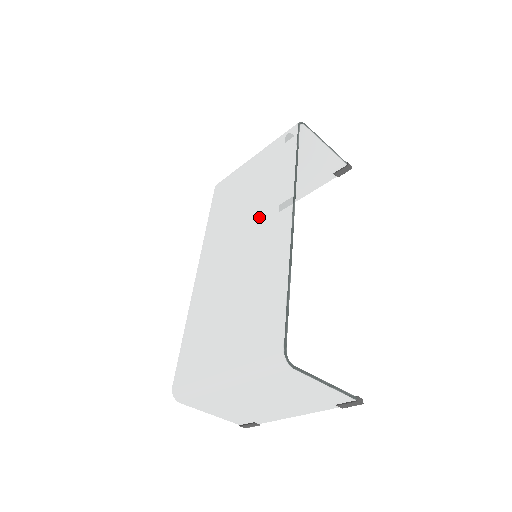
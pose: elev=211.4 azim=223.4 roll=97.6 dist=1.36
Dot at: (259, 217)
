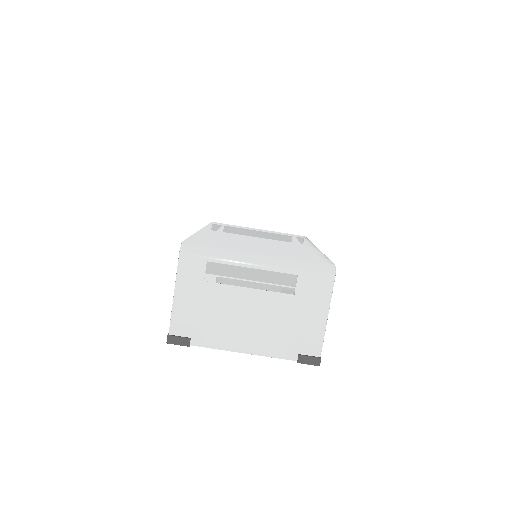
Dot at: (278, 239)
